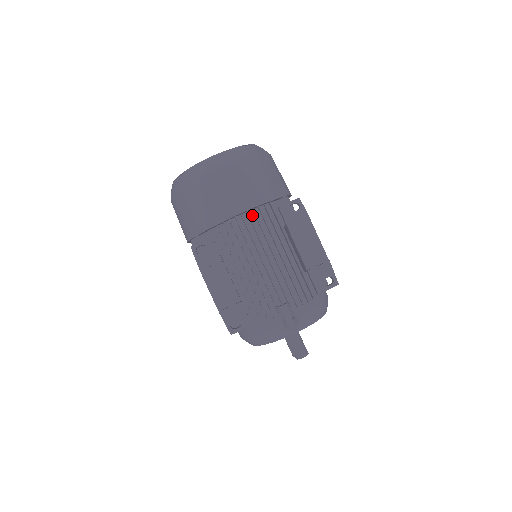
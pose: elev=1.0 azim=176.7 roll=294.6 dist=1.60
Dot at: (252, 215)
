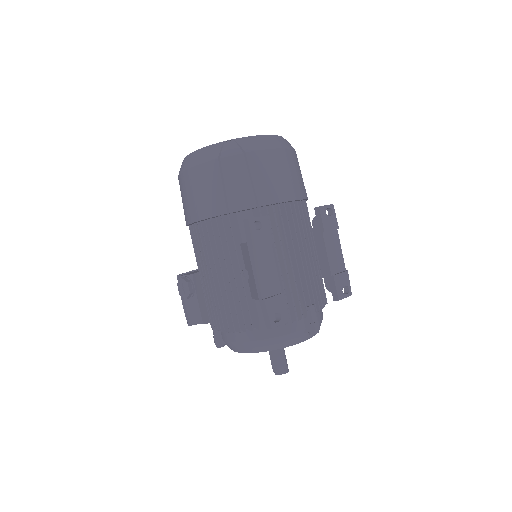
Dot at: (292, 207)
